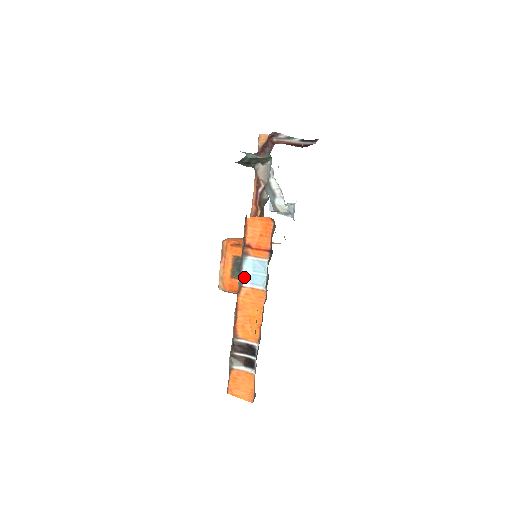
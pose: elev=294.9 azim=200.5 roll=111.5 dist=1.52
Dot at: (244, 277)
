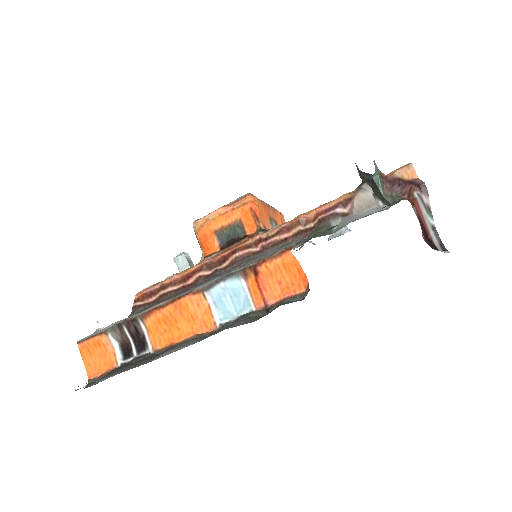
Dot at: (216, 289)
